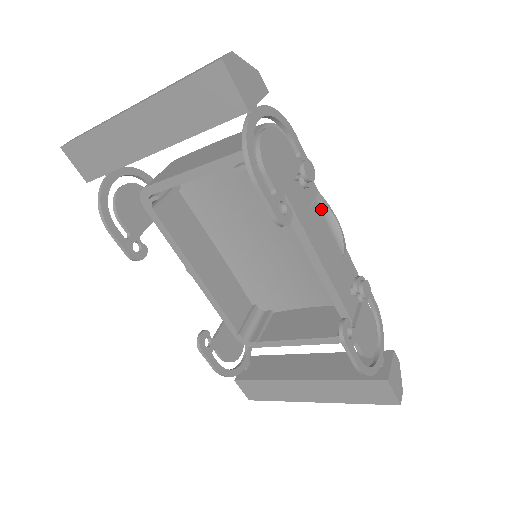
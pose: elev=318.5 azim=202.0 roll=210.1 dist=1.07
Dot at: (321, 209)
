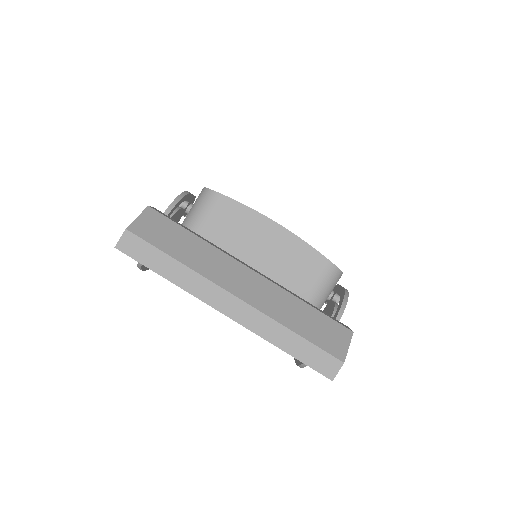
Dot at: occluded
